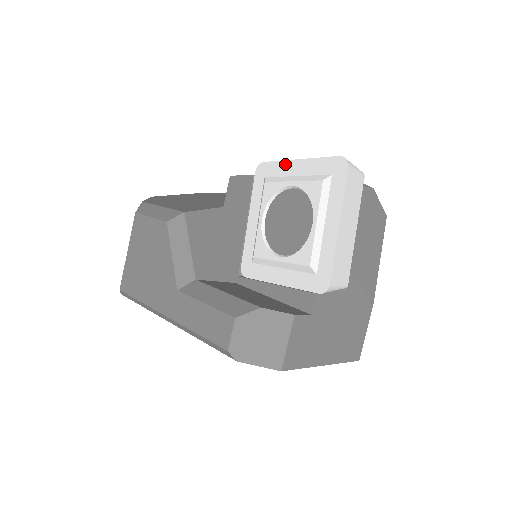
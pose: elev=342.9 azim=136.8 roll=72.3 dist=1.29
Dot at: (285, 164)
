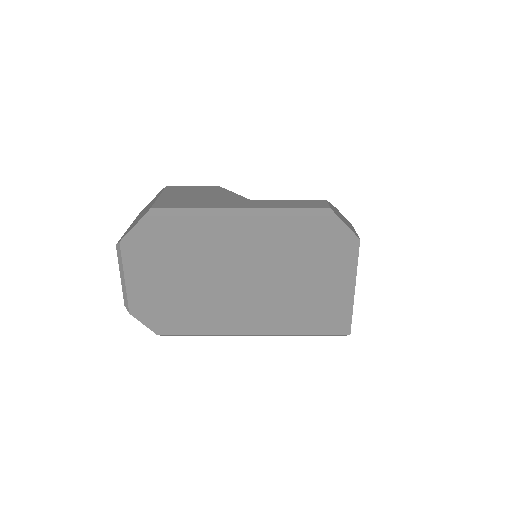
Dot at: occluded
